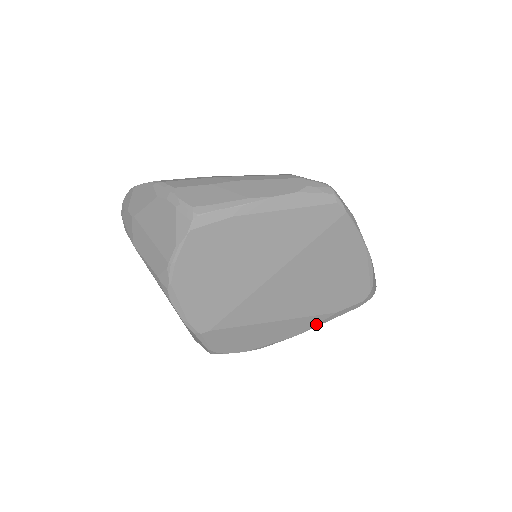
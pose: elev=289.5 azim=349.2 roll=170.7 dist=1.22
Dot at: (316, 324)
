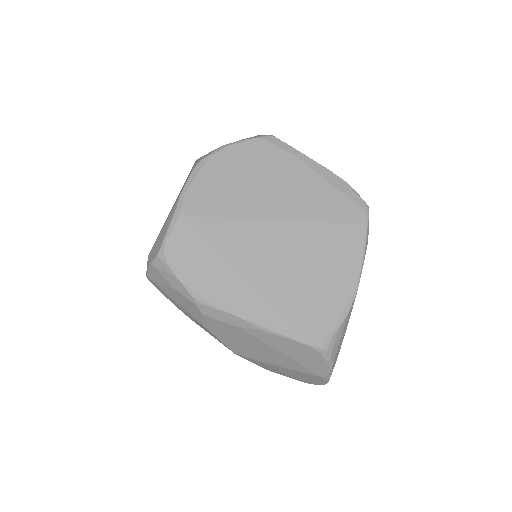
Dot at: (261, 319)
